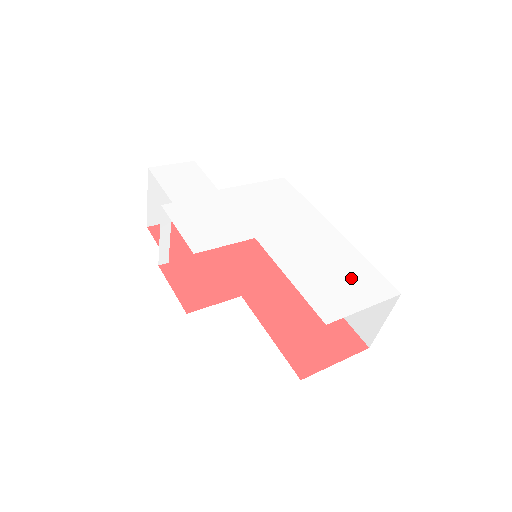
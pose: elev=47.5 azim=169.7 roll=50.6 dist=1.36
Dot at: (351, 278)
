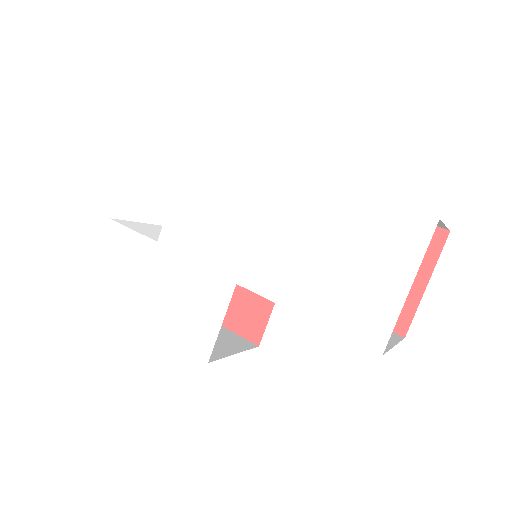
Dot at: (365, 250)
